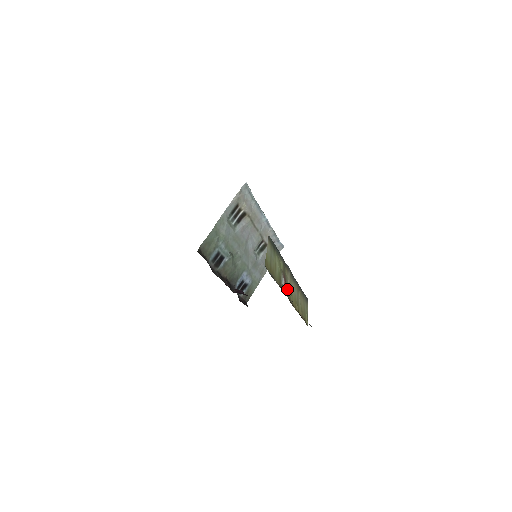
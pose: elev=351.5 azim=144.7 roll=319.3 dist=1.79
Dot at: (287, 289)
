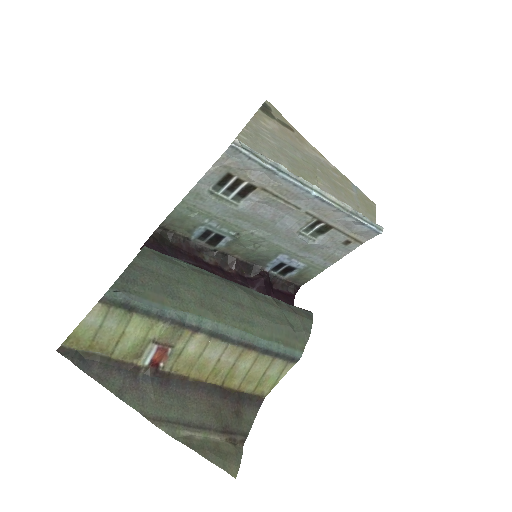
Dot at: (177, 359)
